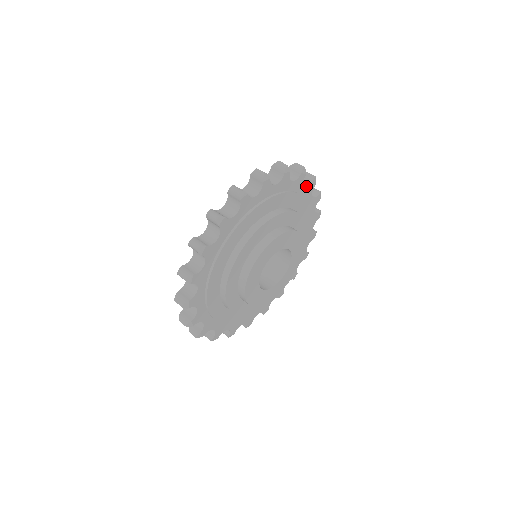
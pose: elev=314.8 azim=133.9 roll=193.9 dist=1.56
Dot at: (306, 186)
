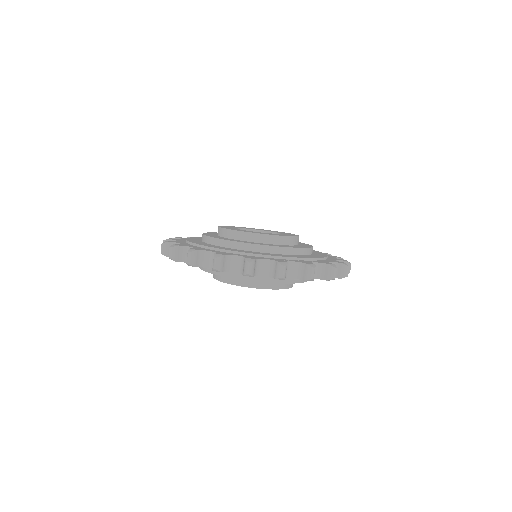
Dot at: occluded
